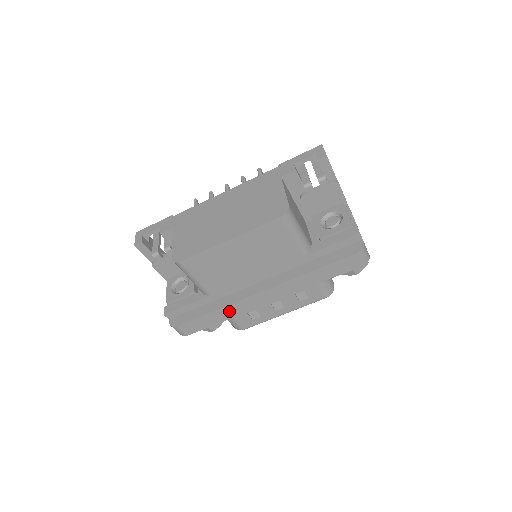
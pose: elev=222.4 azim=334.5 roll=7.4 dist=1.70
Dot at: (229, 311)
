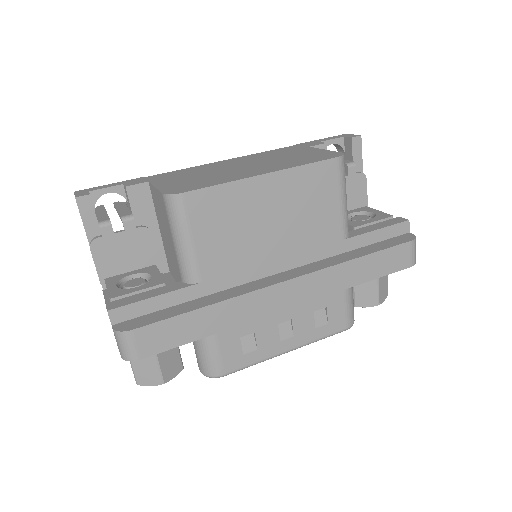
Dot at: (228, 313)
